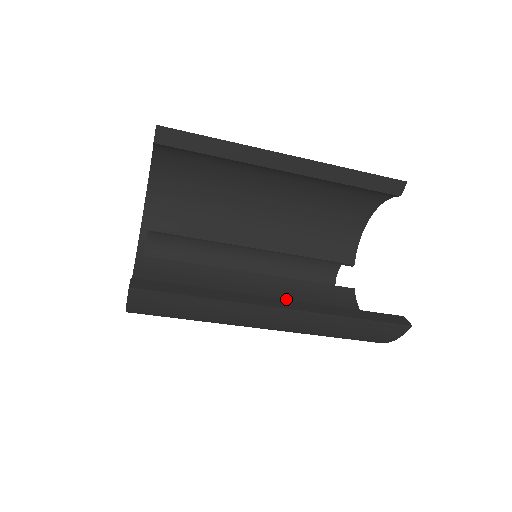
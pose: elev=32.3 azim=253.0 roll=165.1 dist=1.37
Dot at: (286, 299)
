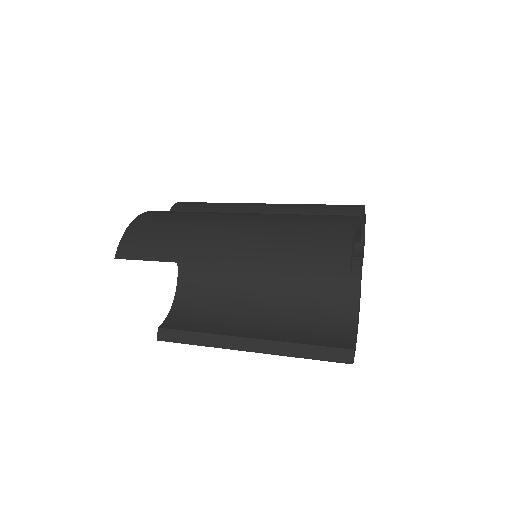
Dot at: (290, 279)
